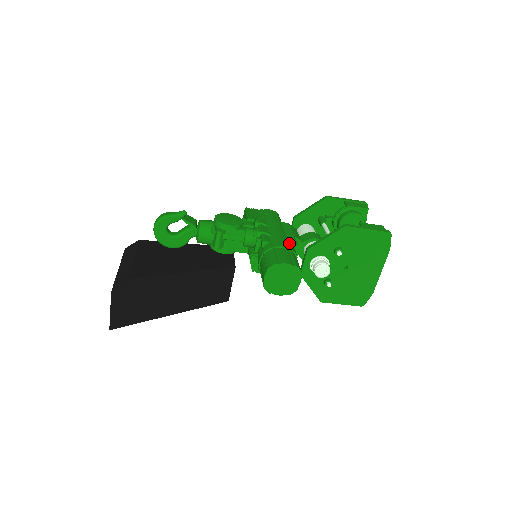
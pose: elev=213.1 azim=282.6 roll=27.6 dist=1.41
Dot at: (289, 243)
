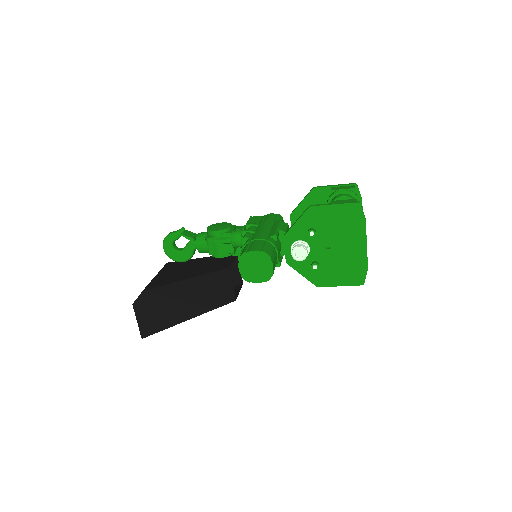
Dot at: (269, 235)
